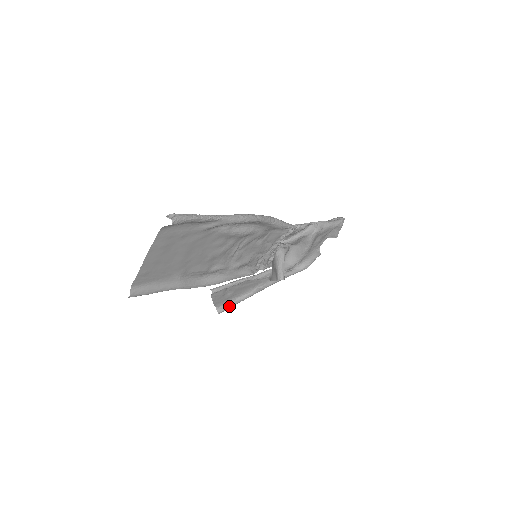
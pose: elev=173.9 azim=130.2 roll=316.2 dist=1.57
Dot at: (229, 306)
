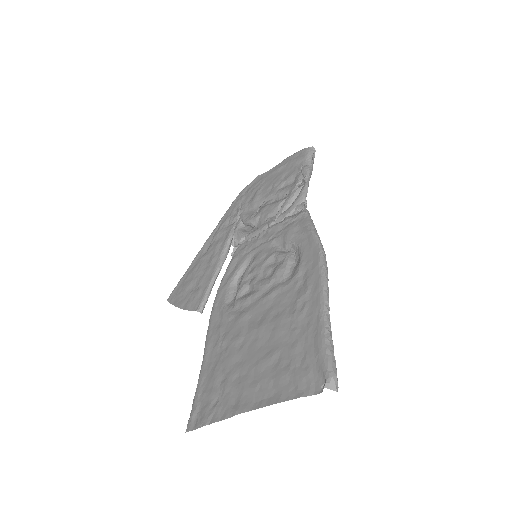
Dot at: occluded
